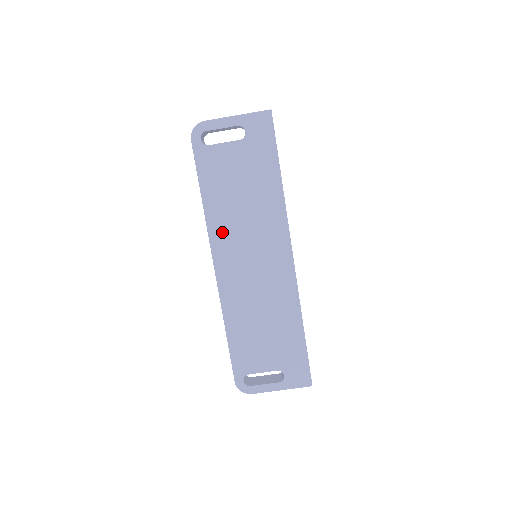
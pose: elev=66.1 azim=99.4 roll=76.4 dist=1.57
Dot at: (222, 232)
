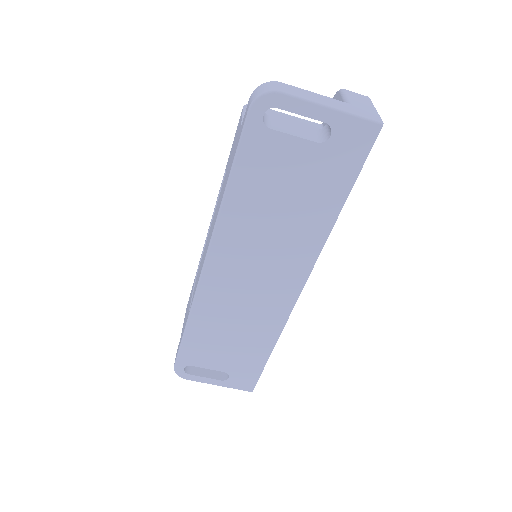
Dot at: (232, 236)
